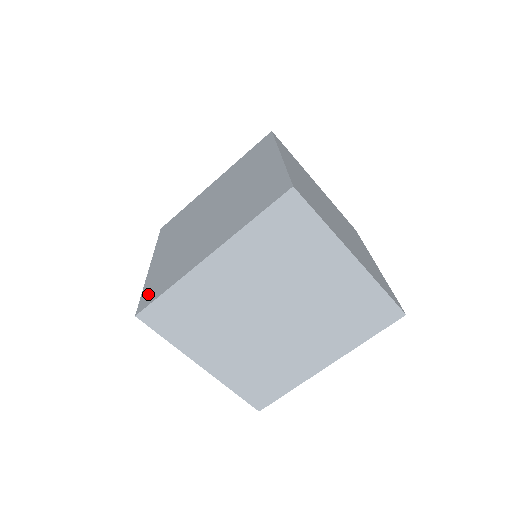
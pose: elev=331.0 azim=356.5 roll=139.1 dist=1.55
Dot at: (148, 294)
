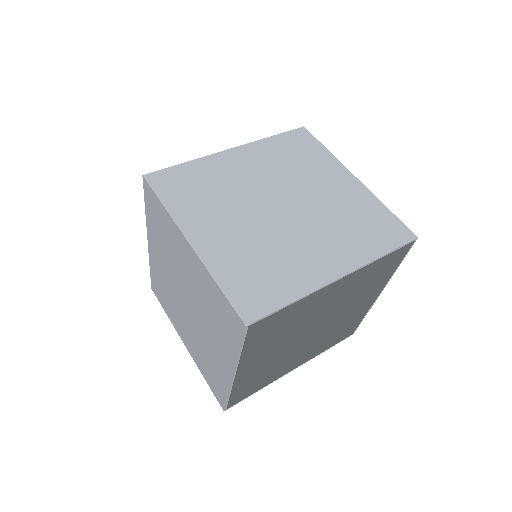
Dot at: occluded
